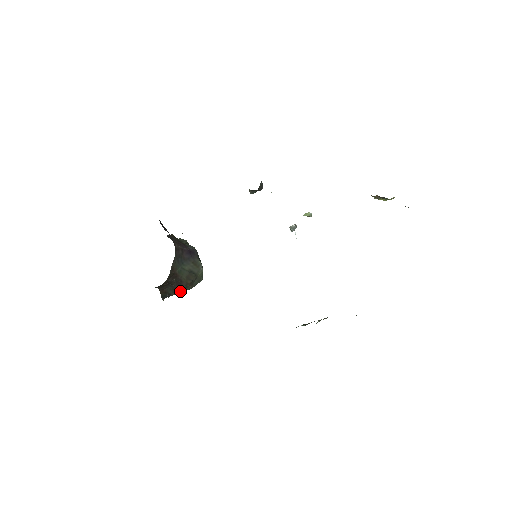
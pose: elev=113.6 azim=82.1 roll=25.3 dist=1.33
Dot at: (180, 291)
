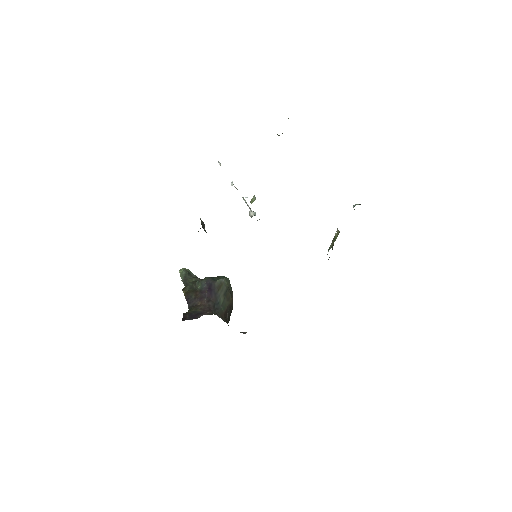
Dot at: occluded
